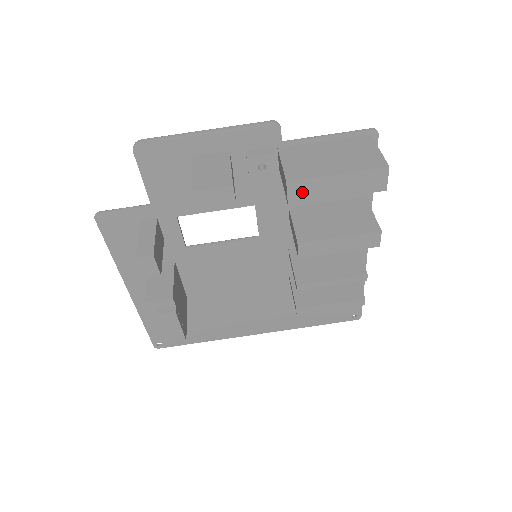
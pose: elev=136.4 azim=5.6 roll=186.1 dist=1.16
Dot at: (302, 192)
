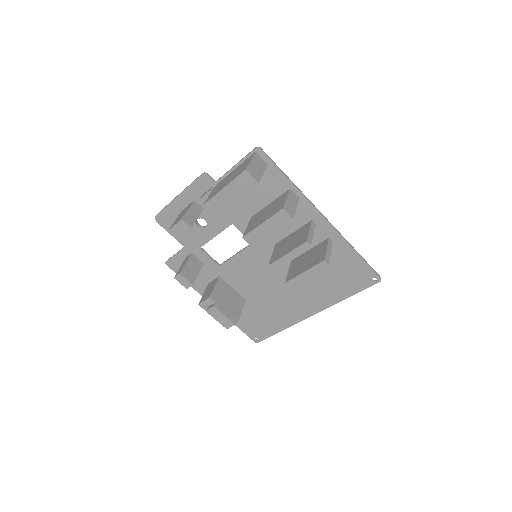
Dot at: (216, 207)
